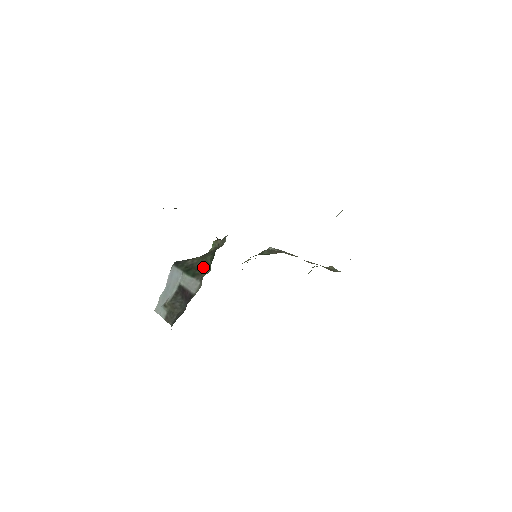
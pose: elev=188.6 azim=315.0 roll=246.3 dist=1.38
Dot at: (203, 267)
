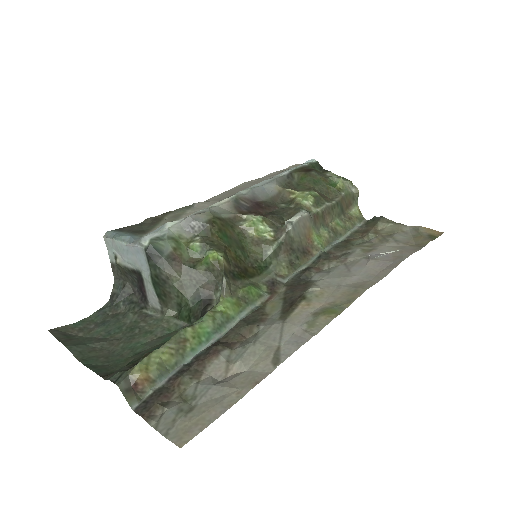
Dot at: (173, 302)
